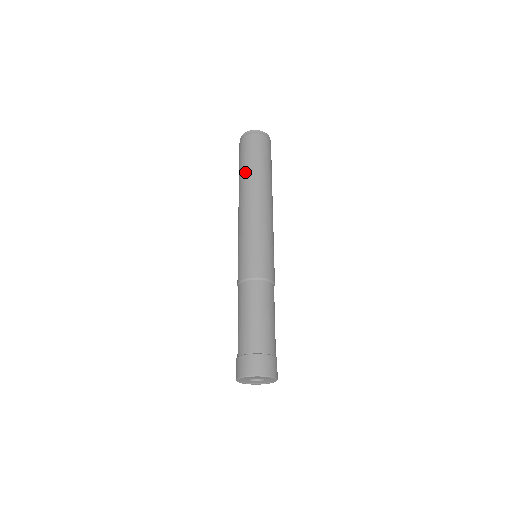
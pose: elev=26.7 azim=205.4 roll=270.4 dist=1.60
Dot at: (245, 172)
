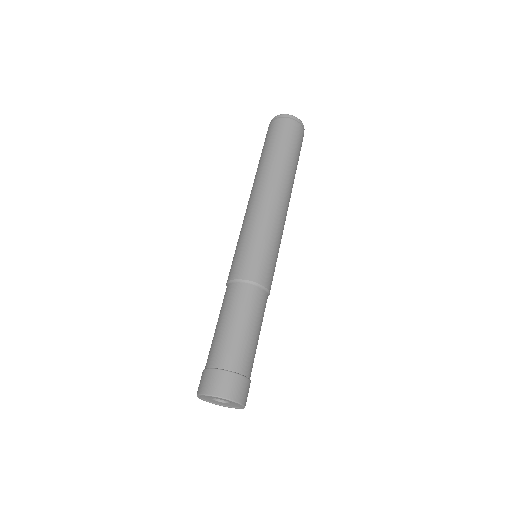
Dot at: (284, 160)
